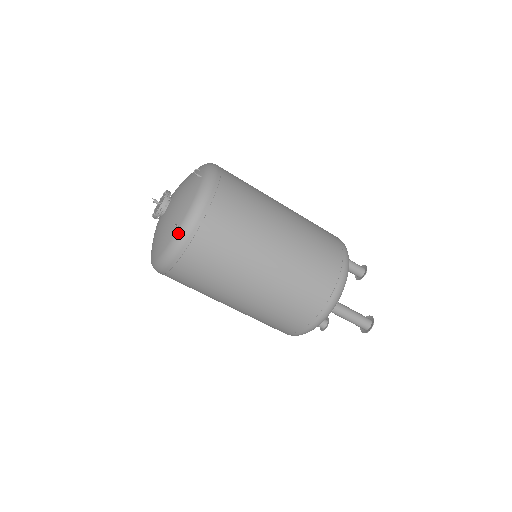
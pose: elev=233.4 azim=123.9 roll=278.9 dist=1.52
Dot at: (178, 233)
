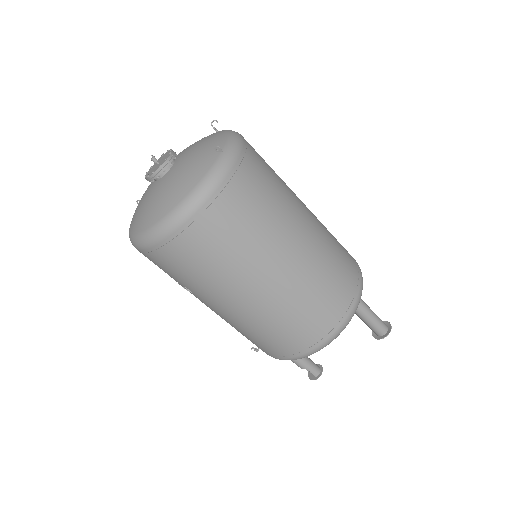
Dot at: (222, 156)
